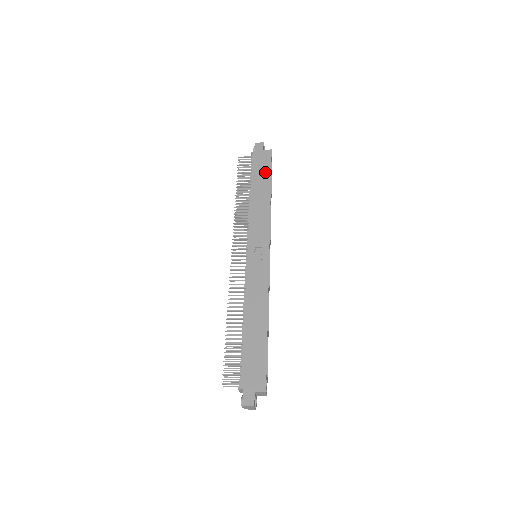
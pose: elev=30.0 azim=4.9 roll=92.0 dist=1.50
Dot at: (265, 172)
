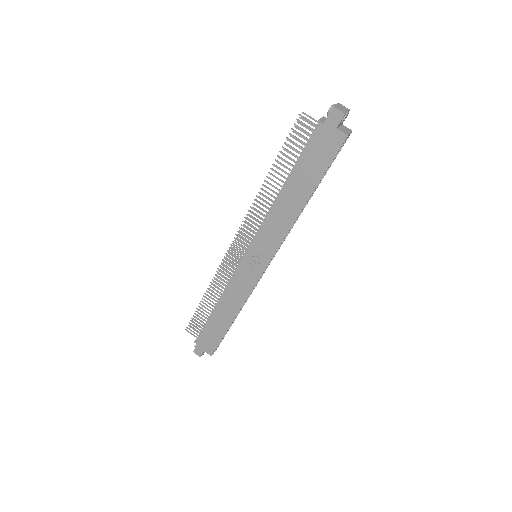
Dot at: (317, 169)
